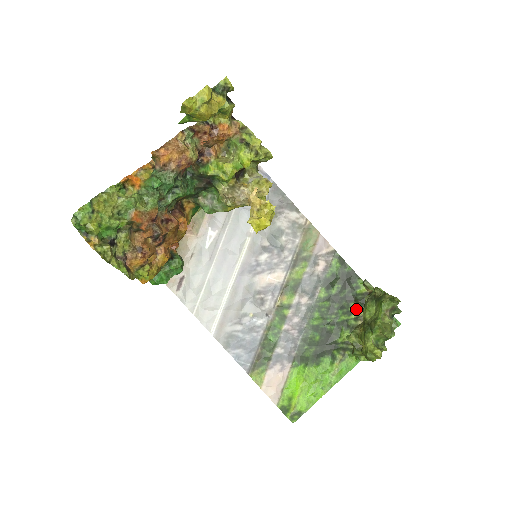
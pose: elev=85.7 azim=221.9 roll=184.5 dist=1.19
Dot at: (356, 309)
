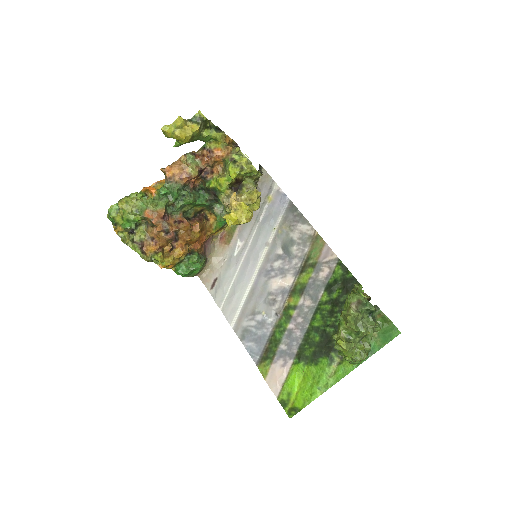
Dot at: occluded
